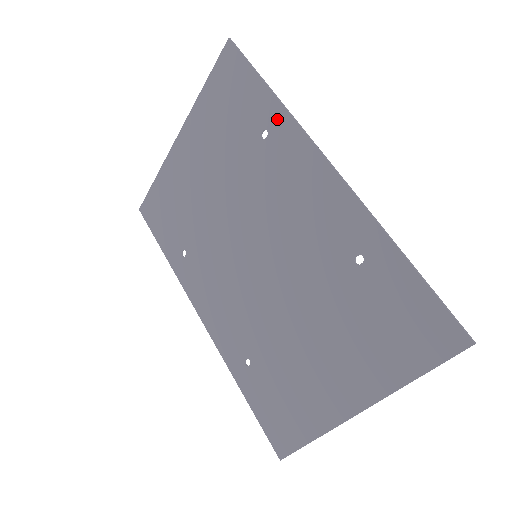
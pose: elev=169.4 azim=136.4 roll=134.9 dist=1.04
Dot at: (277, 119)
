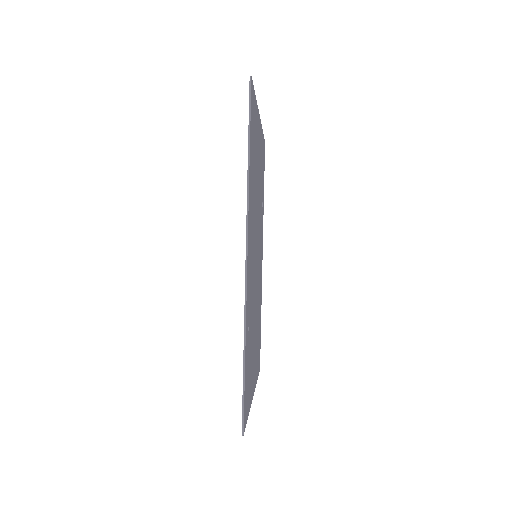
Dot at: occluded
